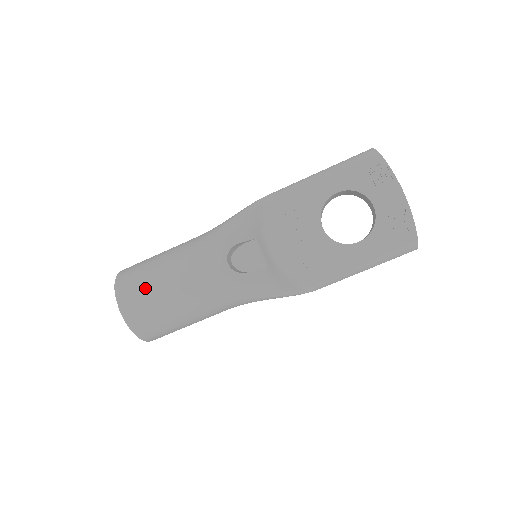
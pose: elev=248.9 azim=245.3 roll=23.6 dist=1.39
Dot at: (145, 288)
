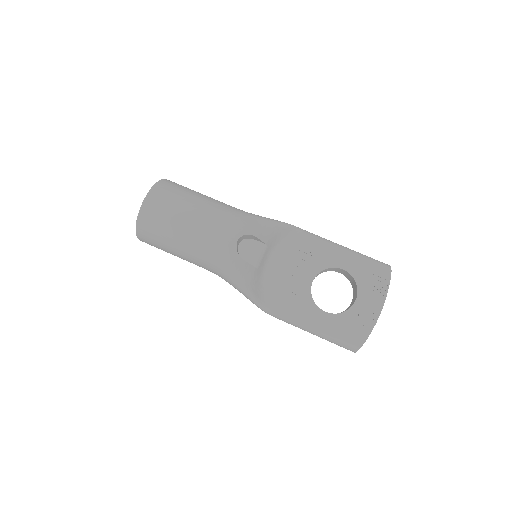
Dot at: (173, 204)
